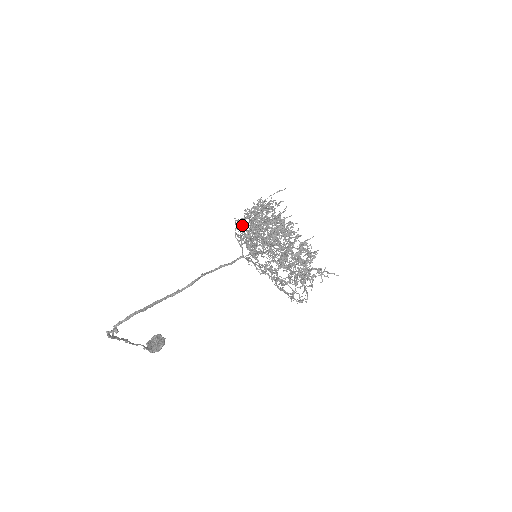
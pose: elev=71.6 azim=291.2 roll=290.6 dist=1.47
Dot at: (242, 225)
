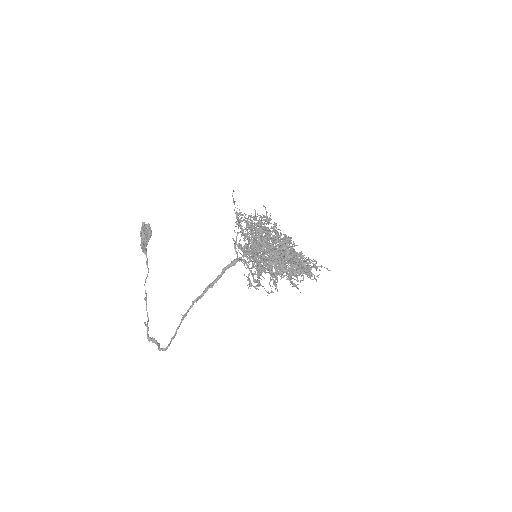
Dot at: (244, 251)
